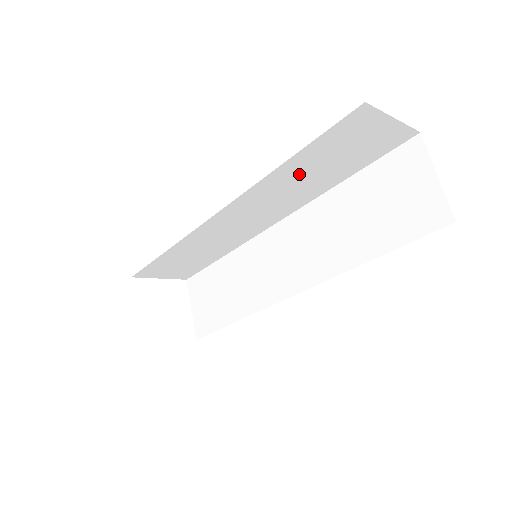
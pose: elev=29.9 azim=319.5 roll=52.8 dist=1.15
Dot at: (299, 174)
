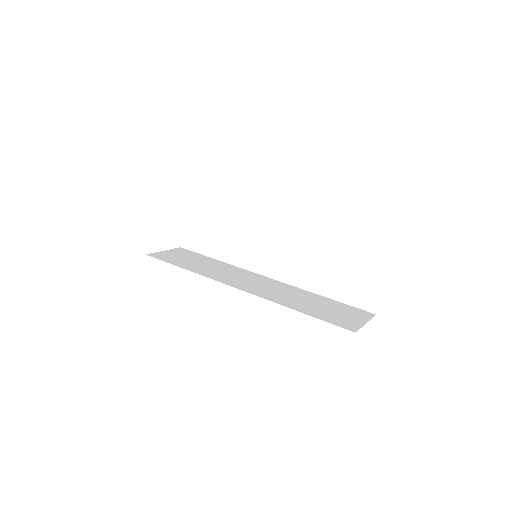
Dot at: occluded
